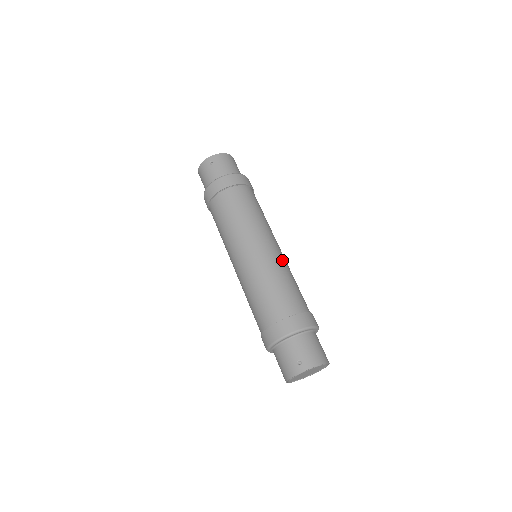
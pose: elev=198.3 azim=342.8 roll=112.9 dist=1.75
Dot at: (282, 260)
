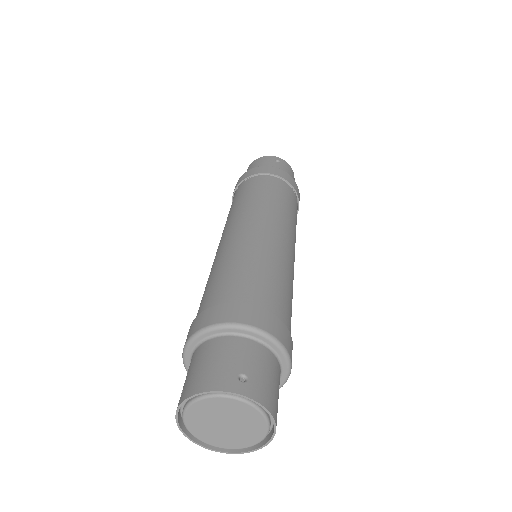
Dot at: (249, 240)
